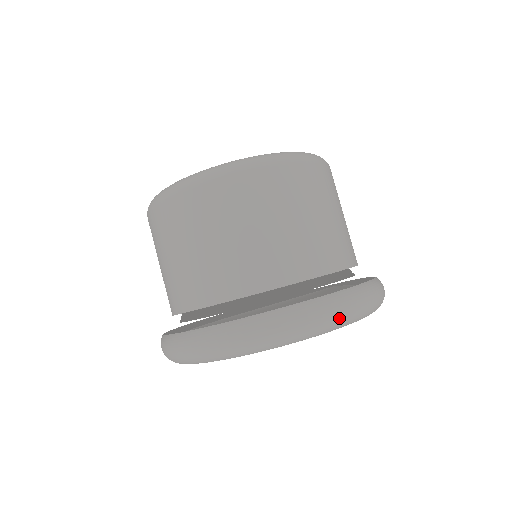
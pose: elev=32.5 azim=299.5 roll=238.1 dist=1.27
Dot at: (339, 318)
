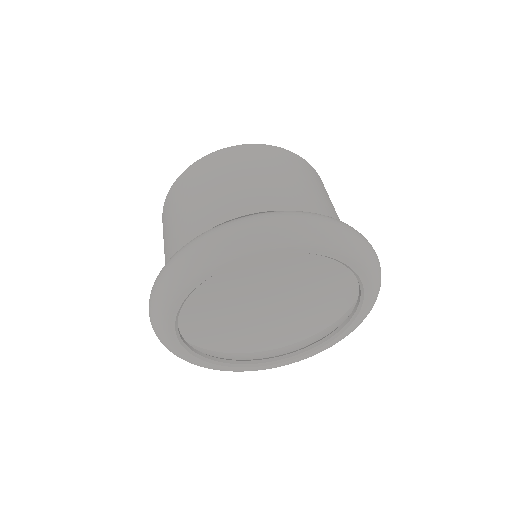
Dot at: (226, 239)
